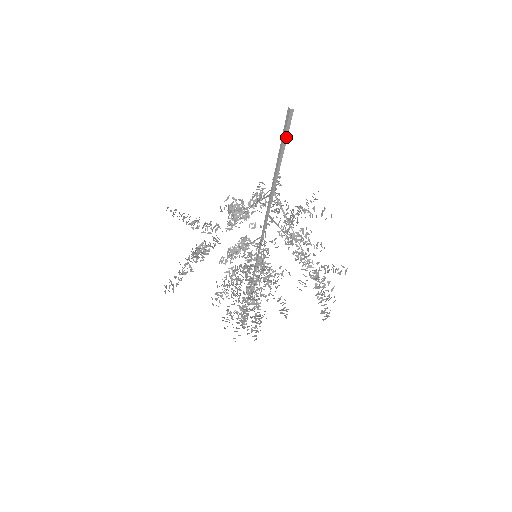
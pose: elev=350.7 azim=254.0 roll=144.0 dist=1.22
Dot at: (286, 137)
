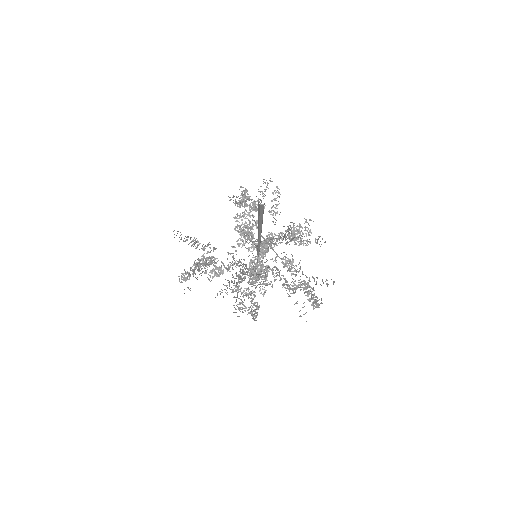
Dot at: (262, 215)
